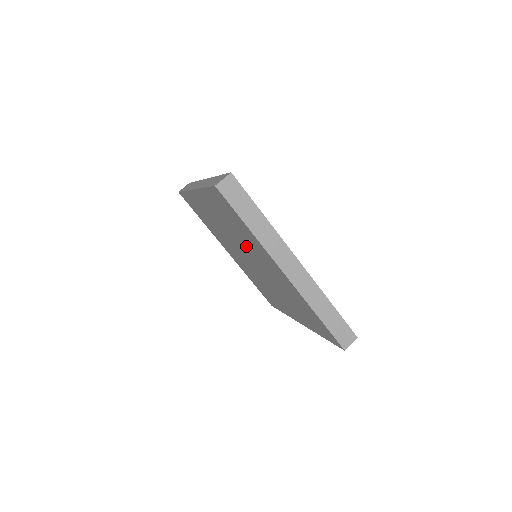
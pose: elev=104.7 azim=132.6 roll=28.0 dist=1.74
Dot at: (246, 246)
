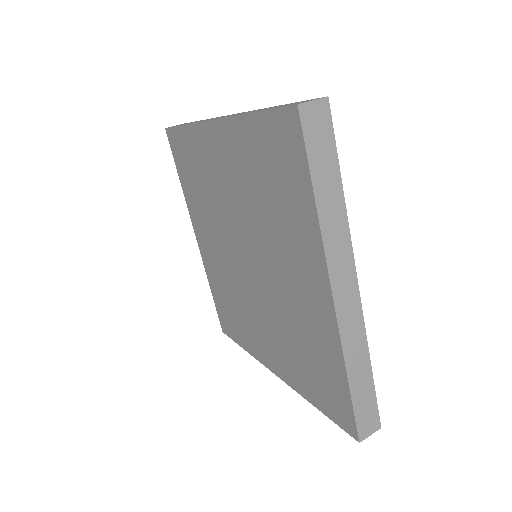
Dot at: (219, 208)
